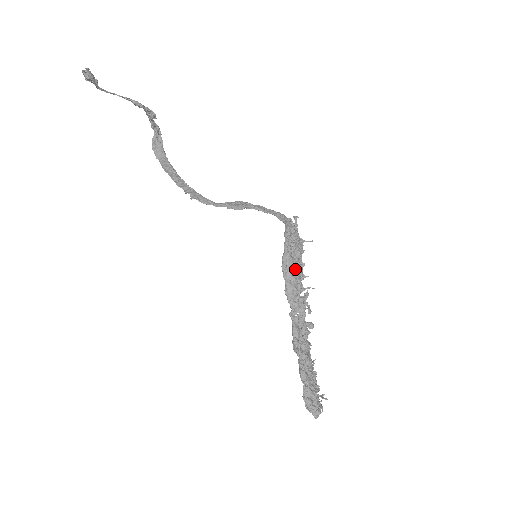
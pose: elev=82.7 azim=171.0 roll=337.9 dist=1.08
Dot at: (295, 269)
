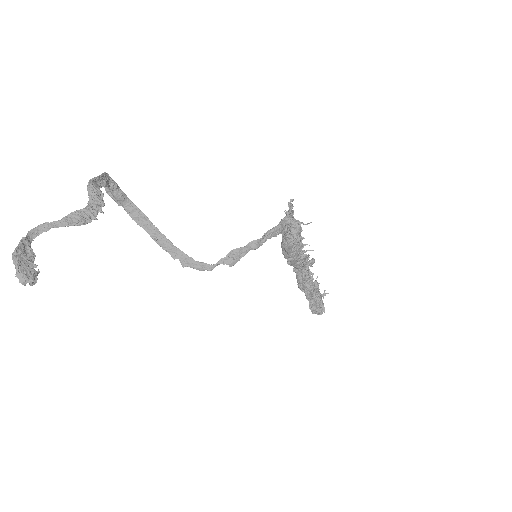
Dot at: (295, 247)
